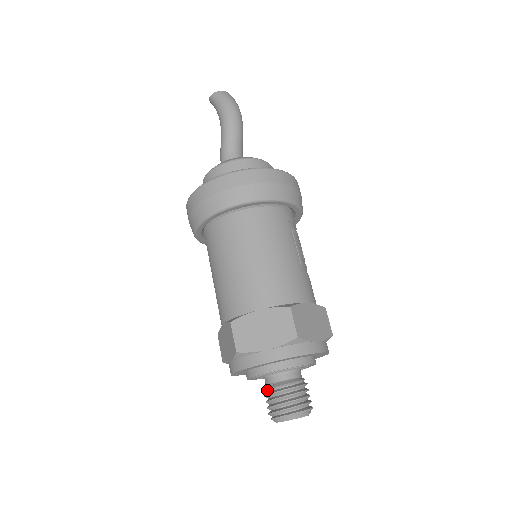
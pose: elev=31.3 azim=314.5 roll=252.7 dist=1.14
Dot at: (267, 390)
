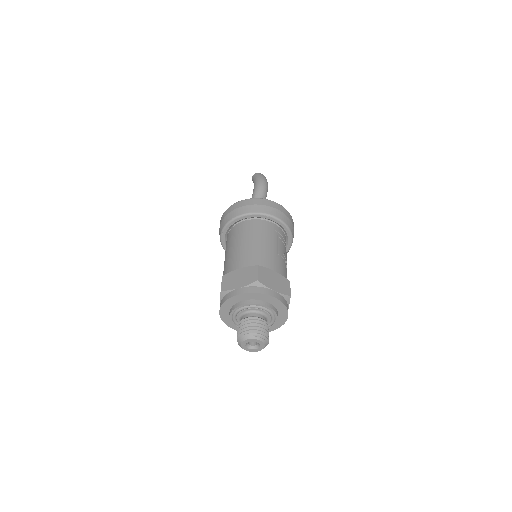
Dot at: (239, 324)
